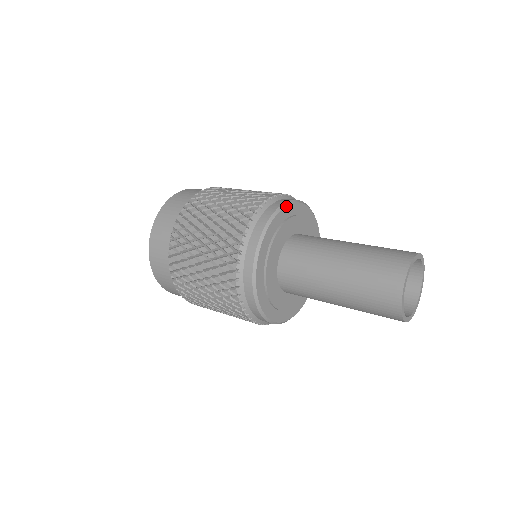
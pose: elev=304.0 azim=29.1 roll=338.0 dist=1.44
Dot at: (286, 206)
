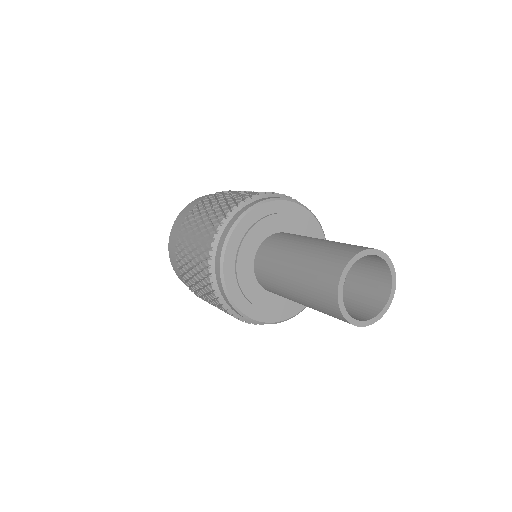
Dot at: (245, 216)
